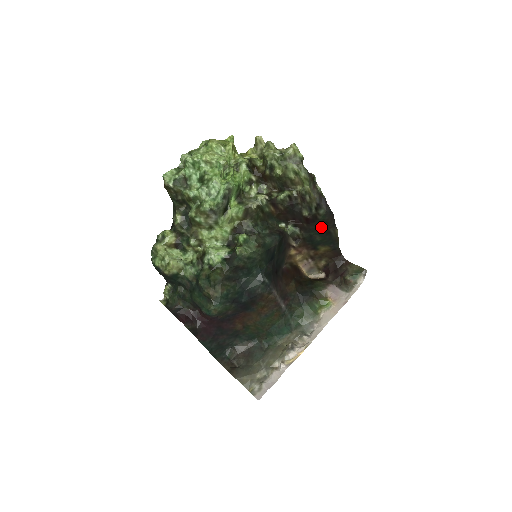
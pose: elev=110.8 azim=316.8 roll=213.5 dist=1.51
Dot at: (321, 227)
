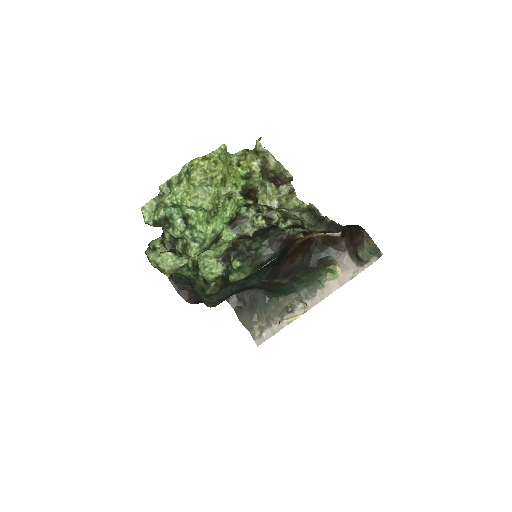
Dot at: occluded
